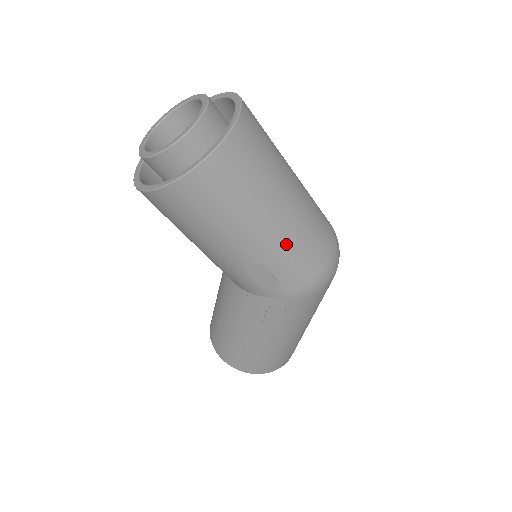
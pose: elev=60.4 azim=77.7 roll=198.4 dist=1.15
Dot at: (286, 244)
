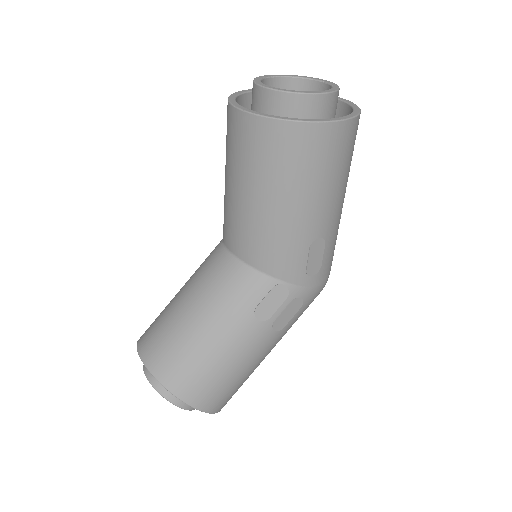
Dot at: (338, 228)
